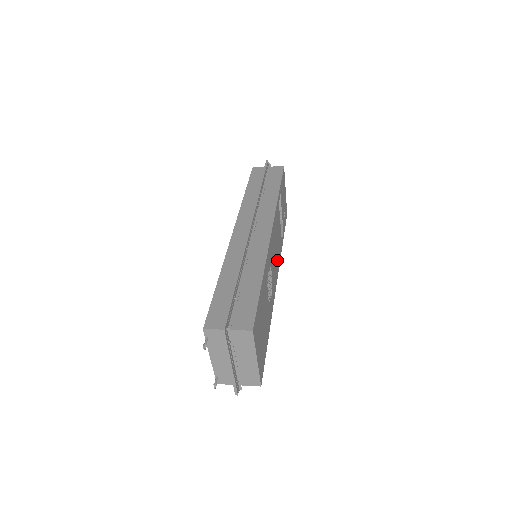
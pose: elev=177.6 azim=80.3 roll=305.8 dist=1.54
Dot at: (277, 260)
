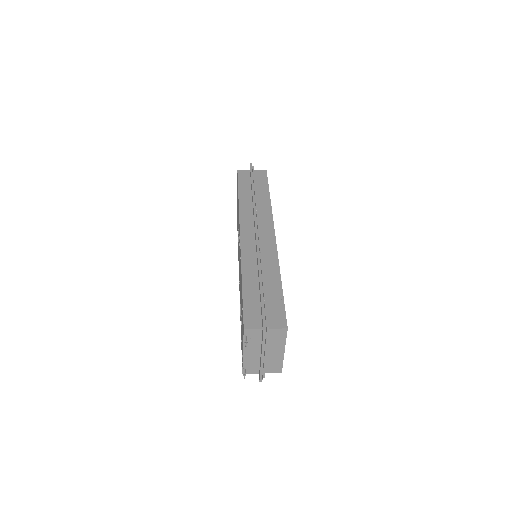
Dot at: occluded
